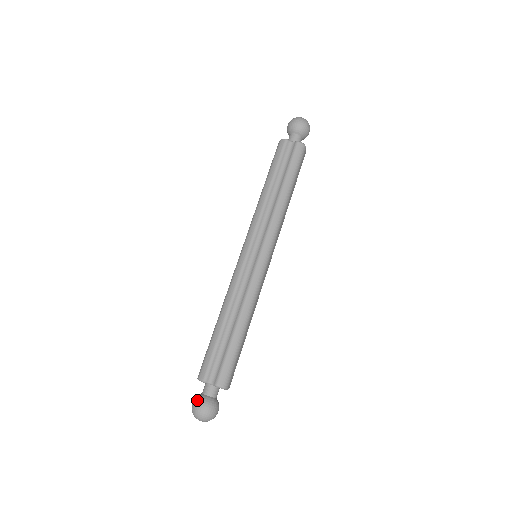
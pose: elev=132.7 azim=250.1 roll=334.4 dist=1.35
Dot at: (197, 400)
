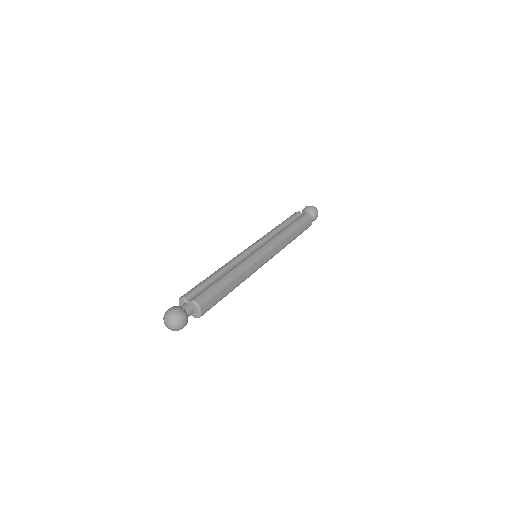
Dot at: occluded
